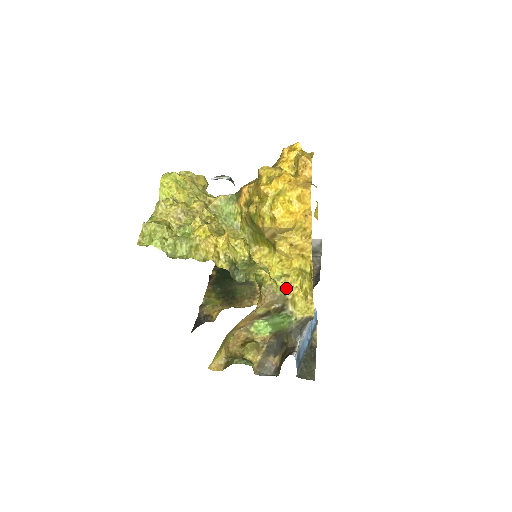
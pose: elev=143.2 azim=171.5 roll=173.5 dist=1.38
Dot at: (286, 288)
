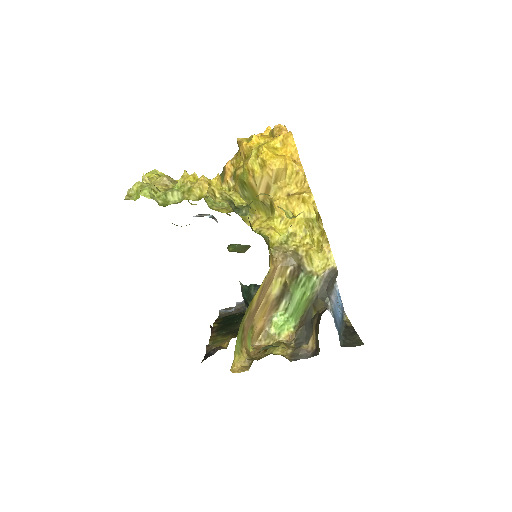
Dot at: (296, 247)
